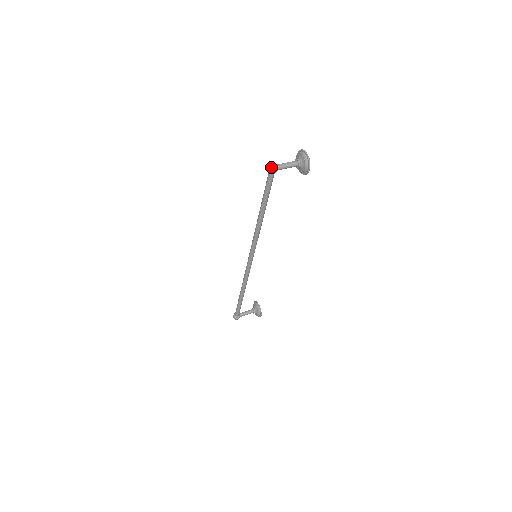
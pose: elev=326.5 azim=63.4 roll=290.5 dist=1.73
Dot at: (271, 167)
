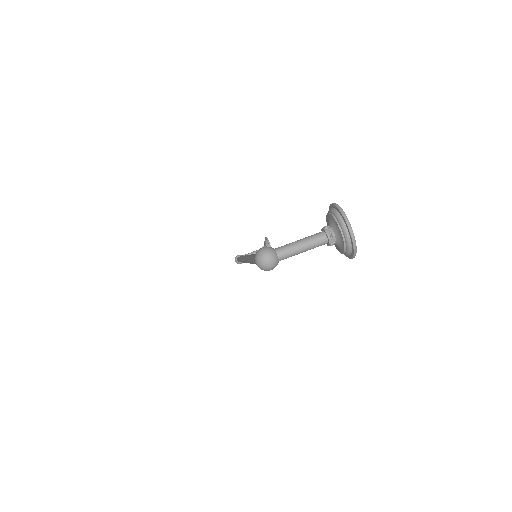
Dot at: (261, 265)
